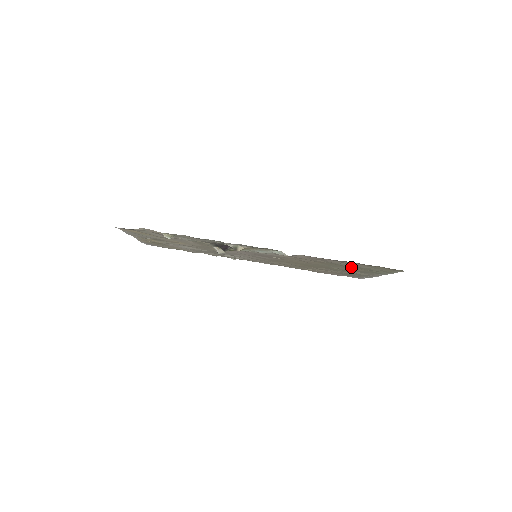
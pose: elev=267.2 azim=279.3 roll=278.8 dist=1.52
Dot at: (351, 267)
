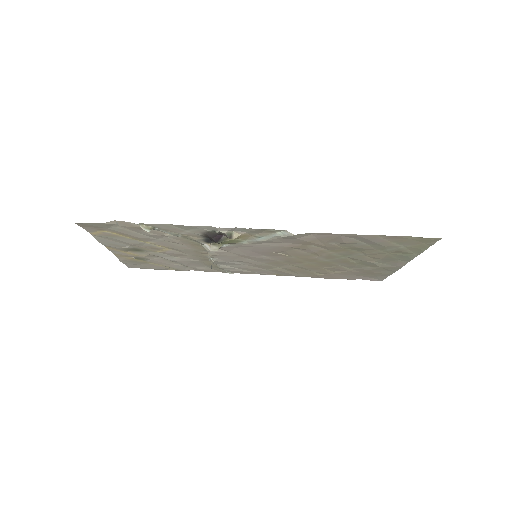
Dot at: (371, 251)
